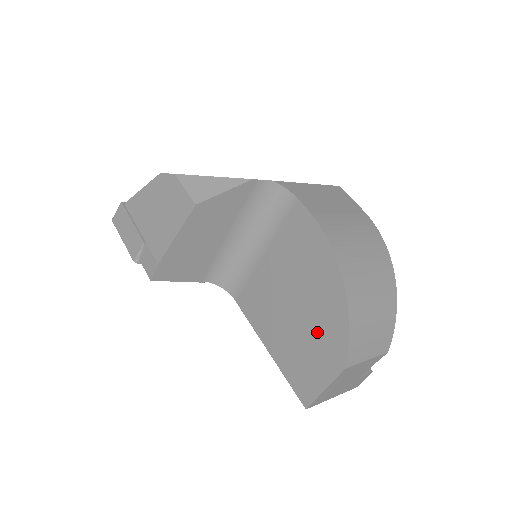
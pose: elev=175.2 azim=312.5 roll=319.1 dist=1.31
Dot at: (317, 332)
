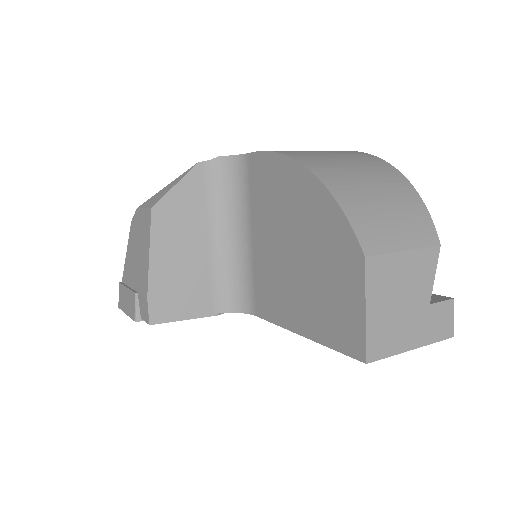
Dot at: (322, 252)
